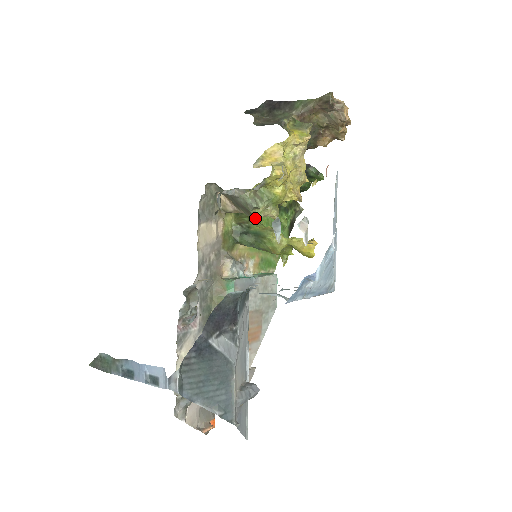
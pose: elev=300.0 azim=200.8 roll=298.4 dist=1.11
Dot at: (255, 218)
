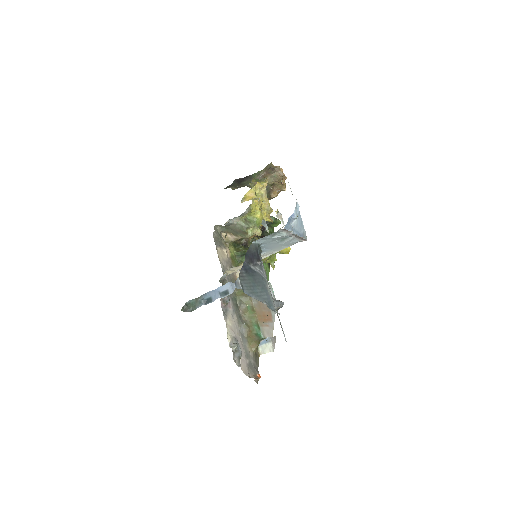
Dot at: (249, 236)
